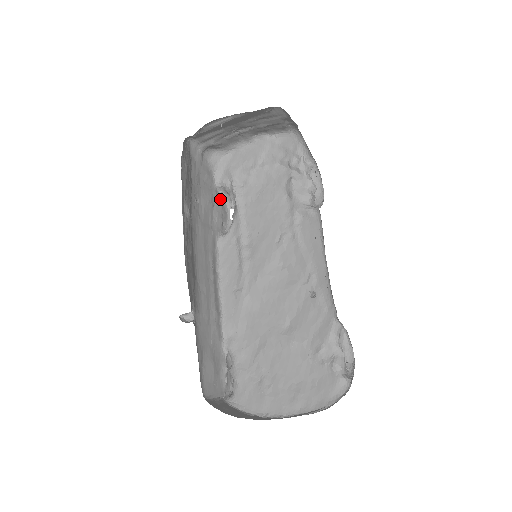
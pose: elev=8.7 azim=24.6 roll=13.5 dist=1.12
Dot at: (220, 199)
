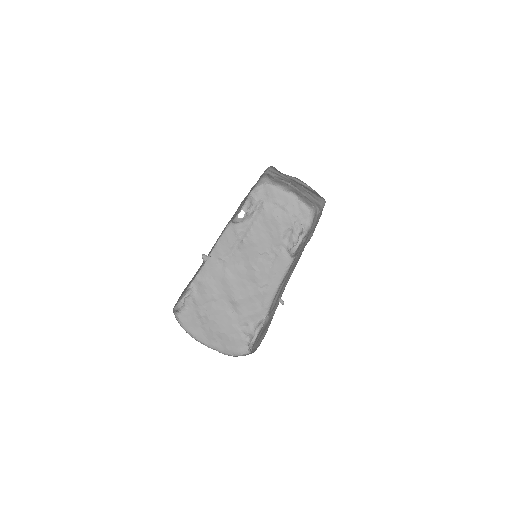
Dot at: occluded
